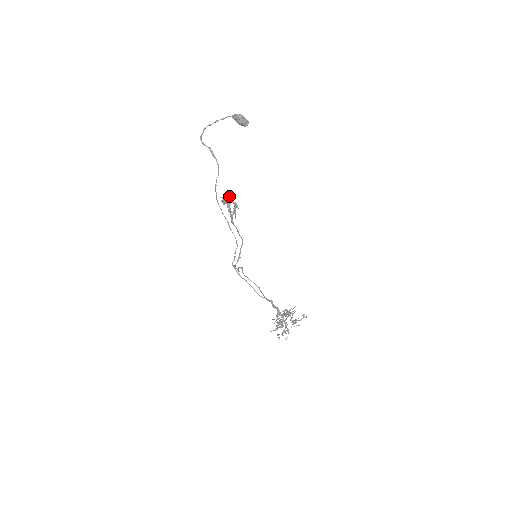
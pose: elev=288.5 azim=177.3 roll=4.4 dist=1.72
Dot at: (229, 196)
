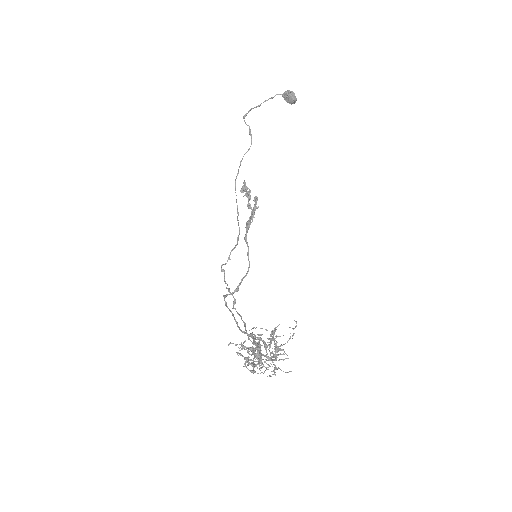
Dot at: (253, 207)
